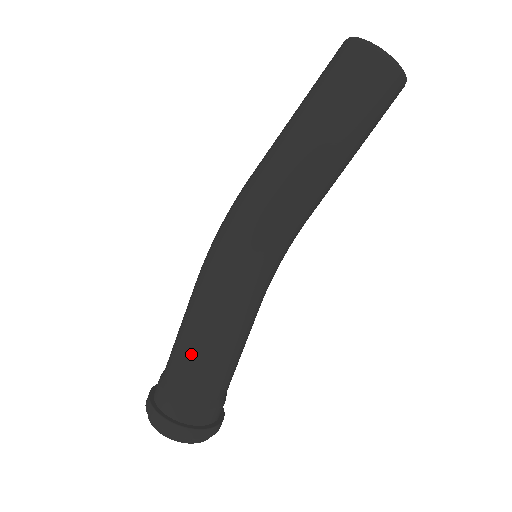
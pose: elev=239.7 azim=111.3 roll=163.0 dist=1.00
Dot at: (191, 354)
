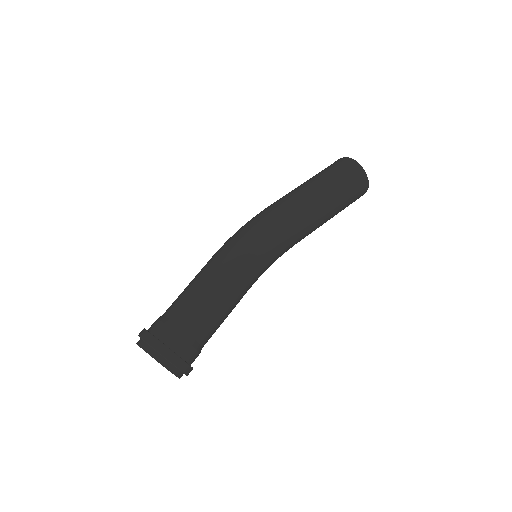
Dot at: (198, 300)
